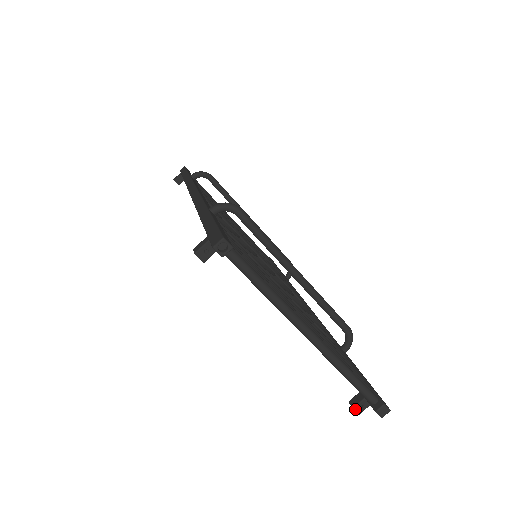
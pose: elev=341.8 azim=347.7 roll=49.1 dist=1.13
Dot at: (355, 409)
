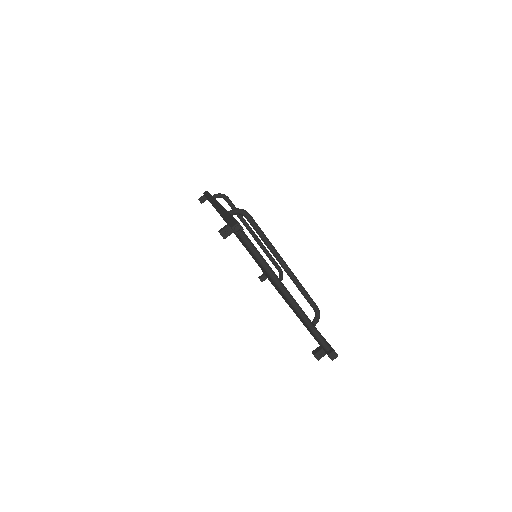
Dot at: (315, 356)
